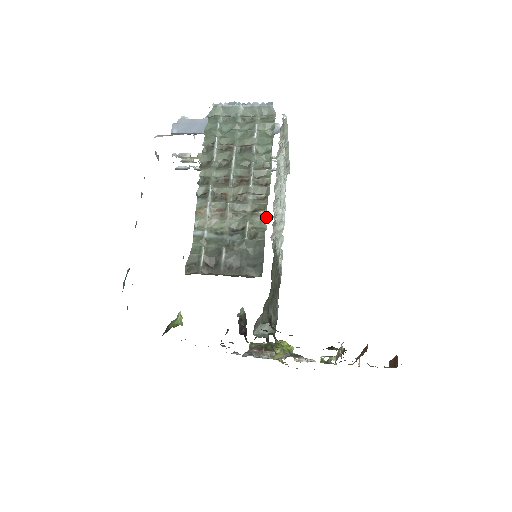
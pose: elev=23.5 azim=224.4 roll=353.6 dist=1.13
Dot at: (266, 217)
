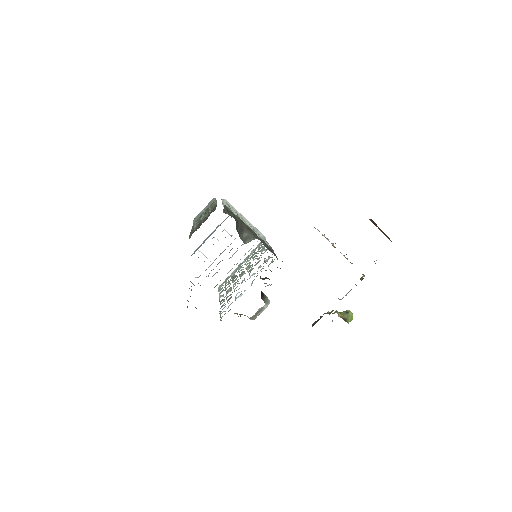
Dot at: (216, 203)
